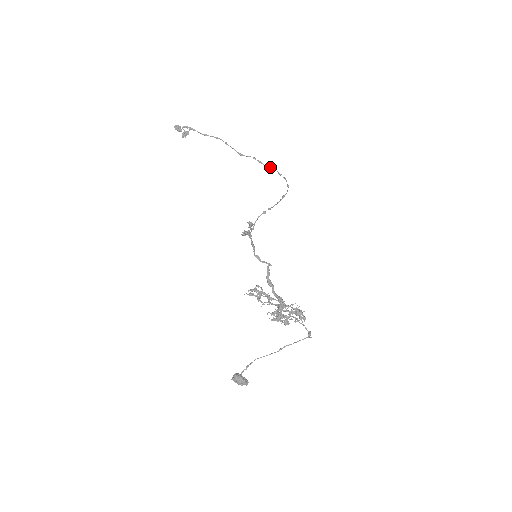
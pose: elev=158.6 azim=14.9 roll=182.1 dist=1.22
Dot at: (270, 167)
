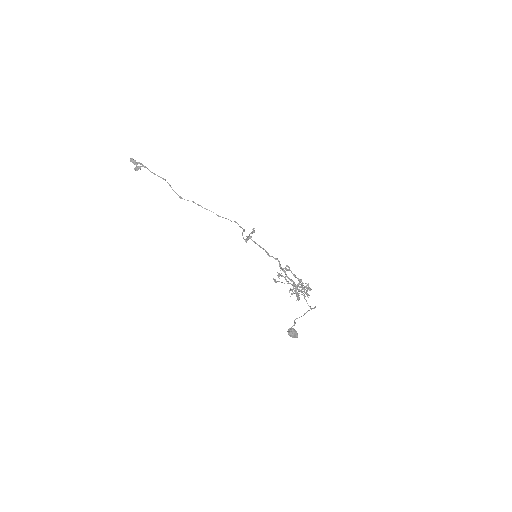
Dot at: (209, 210)
